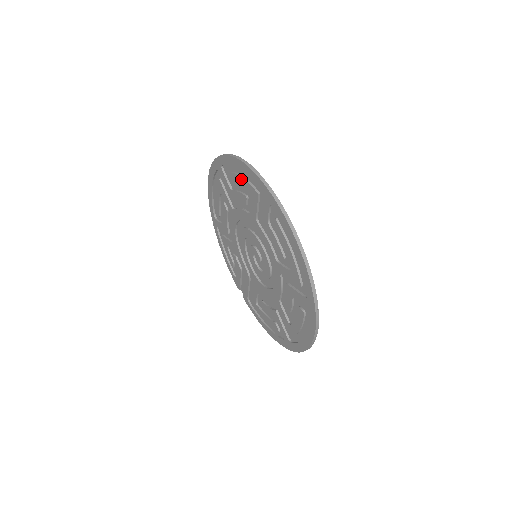
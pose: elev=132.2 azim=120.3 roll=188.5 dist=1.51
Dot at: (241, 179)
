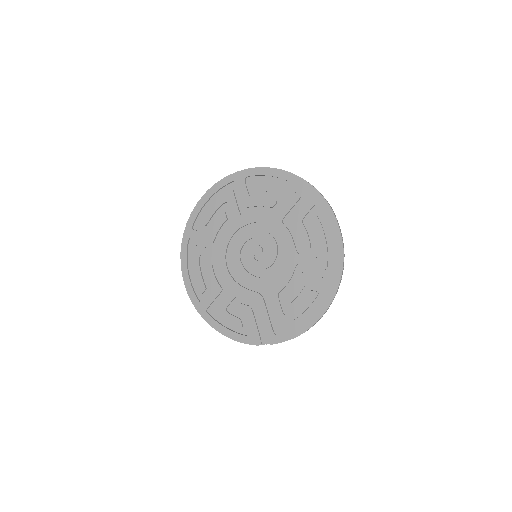
Dot at: (214, 204)
